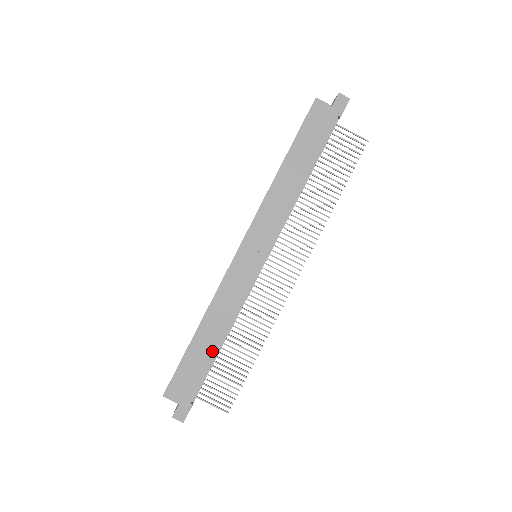
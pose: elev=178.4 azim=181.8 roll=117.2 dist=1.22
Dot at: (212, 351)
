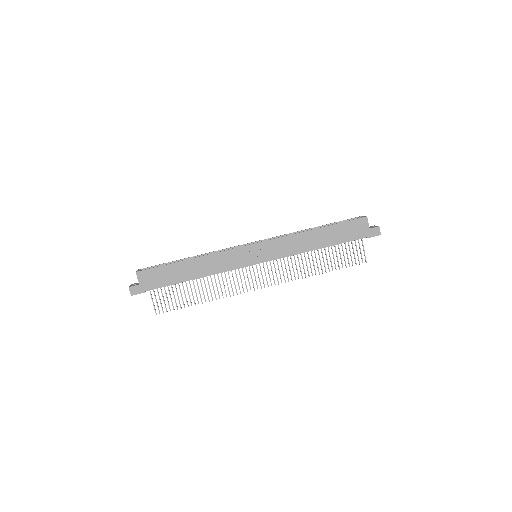
Dot at: (185, 277)
